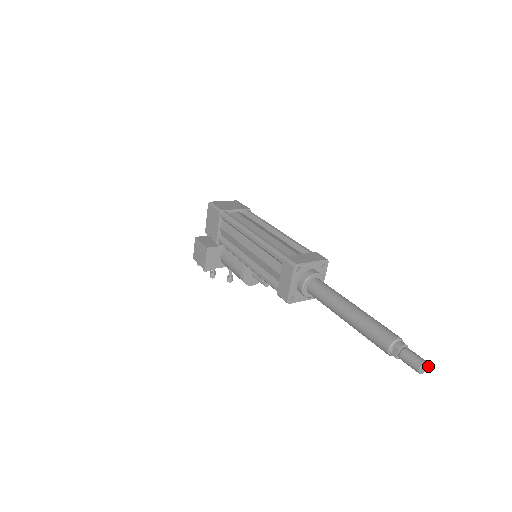
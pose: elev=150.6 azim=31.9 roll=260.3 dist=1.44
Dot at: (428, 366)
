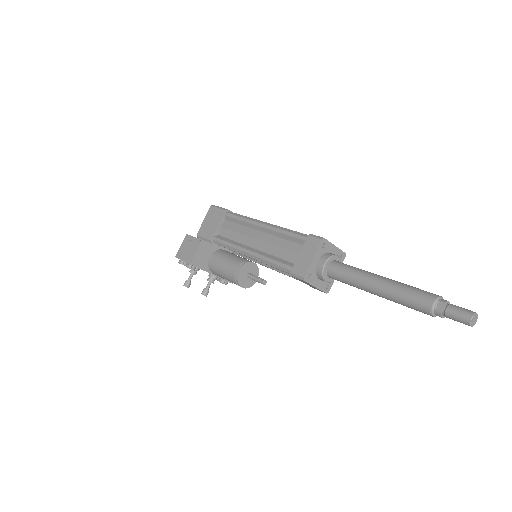
Dot at: (476, 321)
